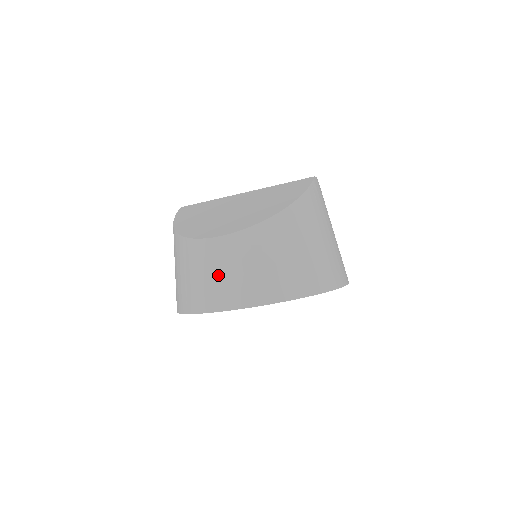
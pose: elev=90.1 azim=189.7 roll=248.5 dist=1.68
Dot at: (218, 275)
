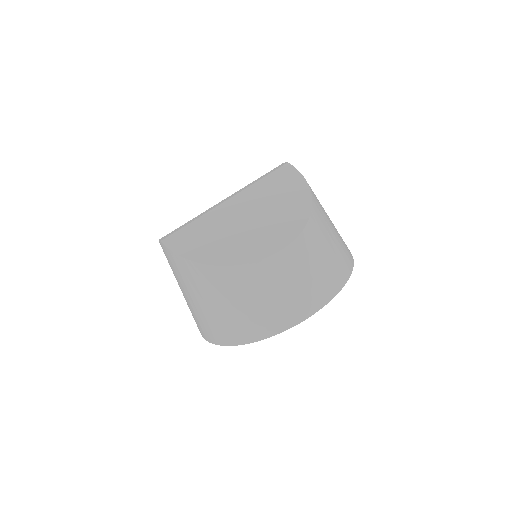
Dot at: (299, 283)
